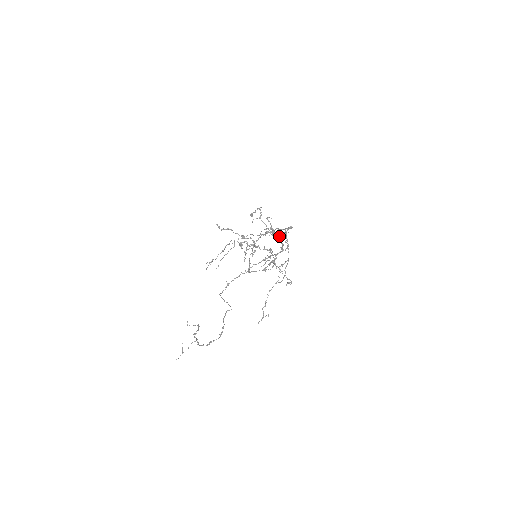
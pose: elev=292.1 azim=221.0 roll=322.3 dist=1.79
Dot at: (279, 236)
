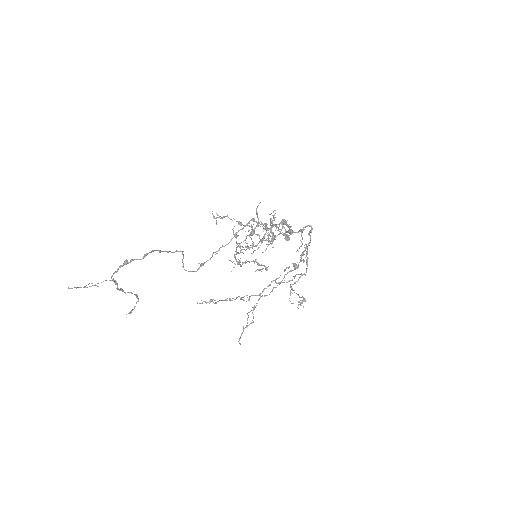
Dot at: occluded
